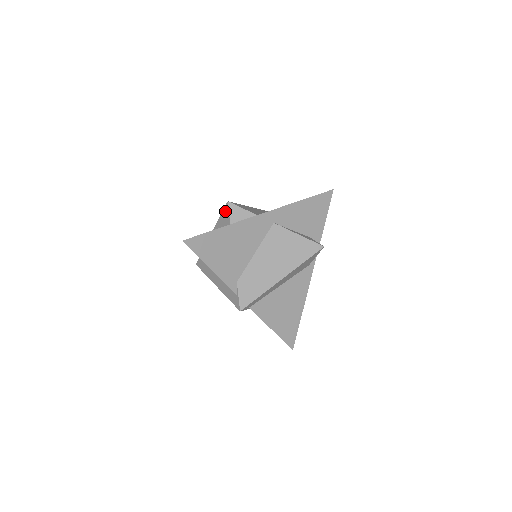
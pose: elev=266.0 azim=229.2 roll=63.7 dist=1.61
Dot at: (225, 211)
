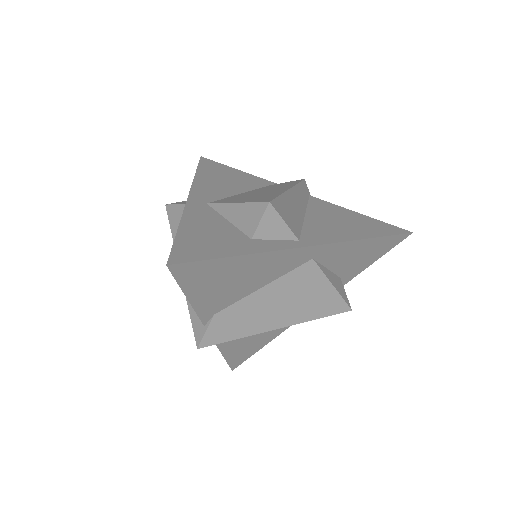
Dot at: (256, 209)
